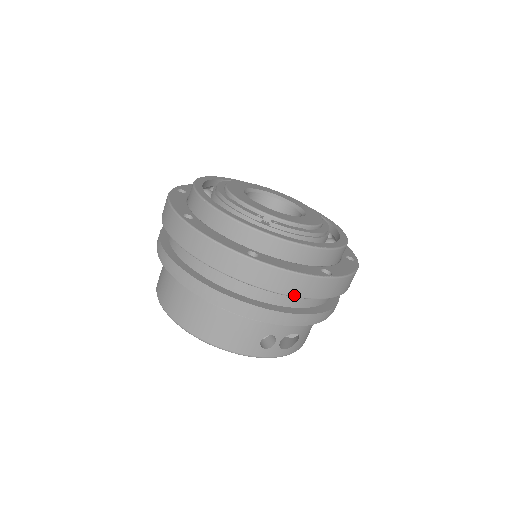
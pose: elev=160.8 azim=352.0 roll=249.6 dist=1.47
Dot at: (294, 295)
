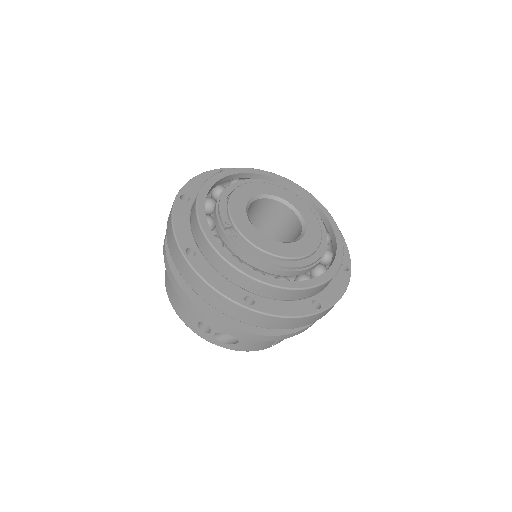
Dot at: (209, 303)
